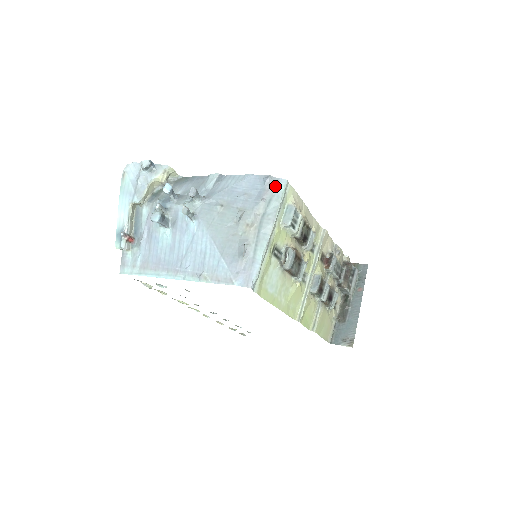
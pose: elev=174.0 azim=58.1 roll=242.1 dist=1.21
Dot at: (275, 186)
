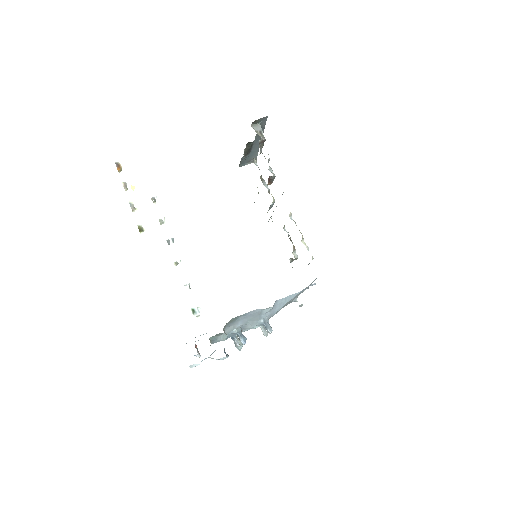
Dot at: occluded
